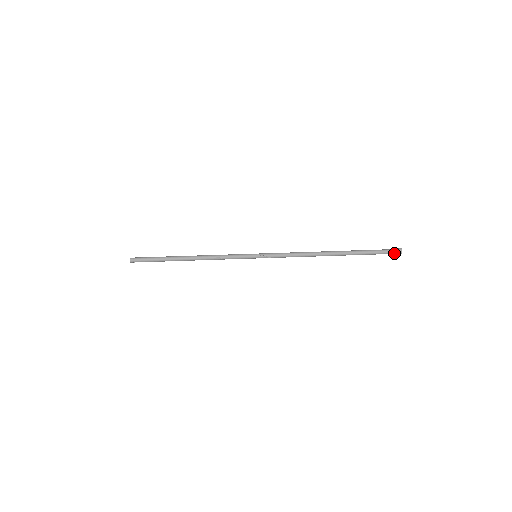
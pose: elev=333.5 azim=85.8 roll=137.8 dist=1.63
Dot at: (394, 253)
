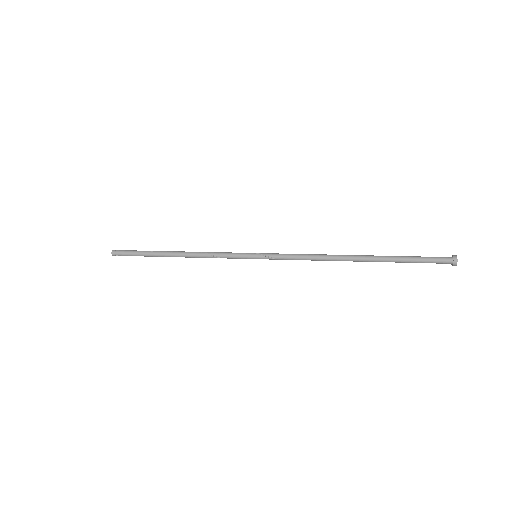
Dot at: (446, 262)
